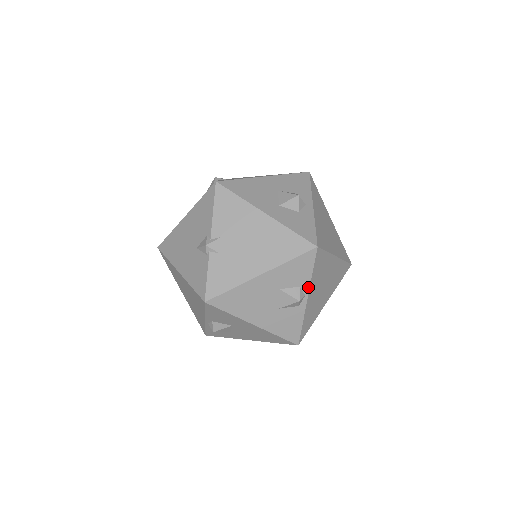
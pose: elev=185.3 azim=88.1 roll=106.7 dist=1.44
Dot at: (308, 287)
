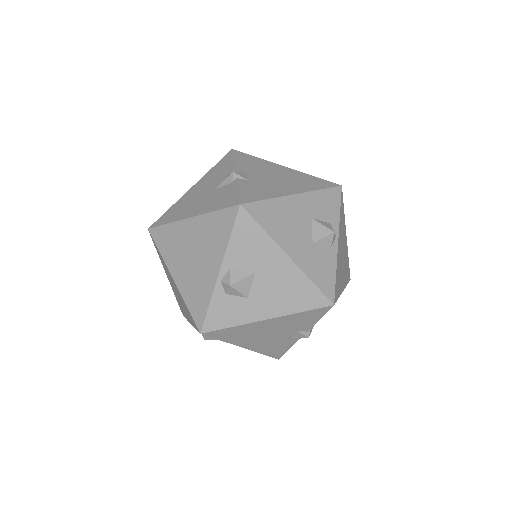
Dot at: (337, 227)
